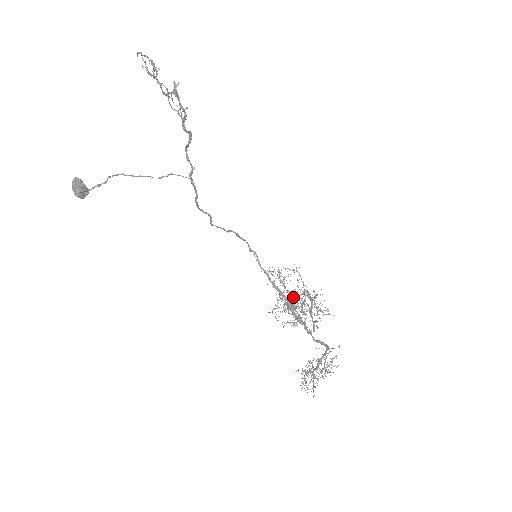
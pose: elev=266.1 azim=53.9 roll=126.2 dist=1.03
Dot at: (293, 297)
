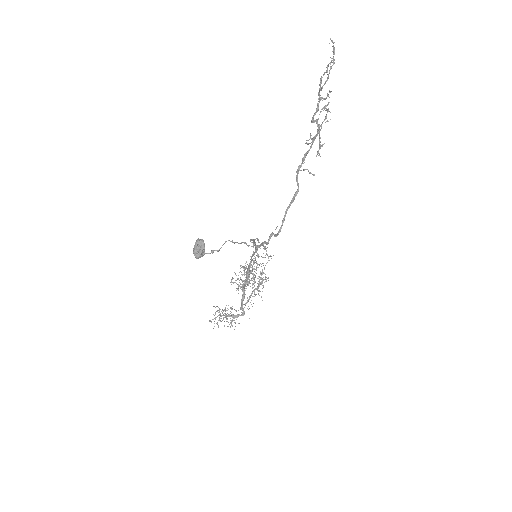
Dot at: occluded
